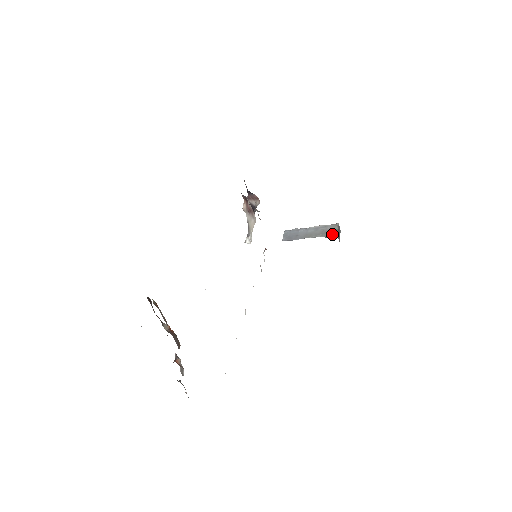
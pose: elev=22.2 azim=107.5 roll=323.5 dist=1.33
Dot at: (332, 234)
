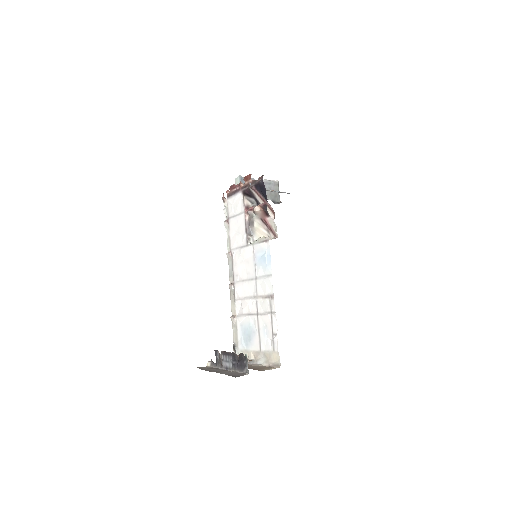
Dot at: (277, 198)
